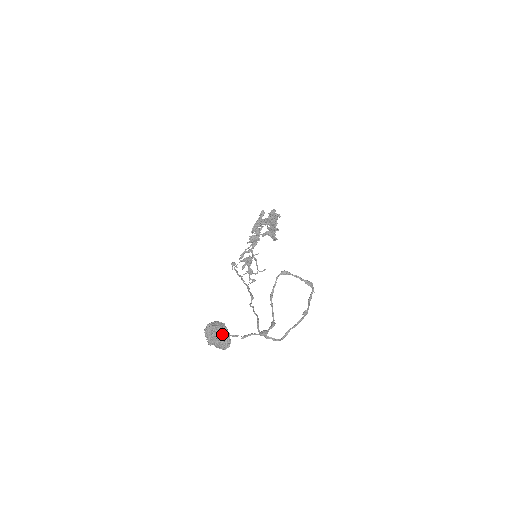
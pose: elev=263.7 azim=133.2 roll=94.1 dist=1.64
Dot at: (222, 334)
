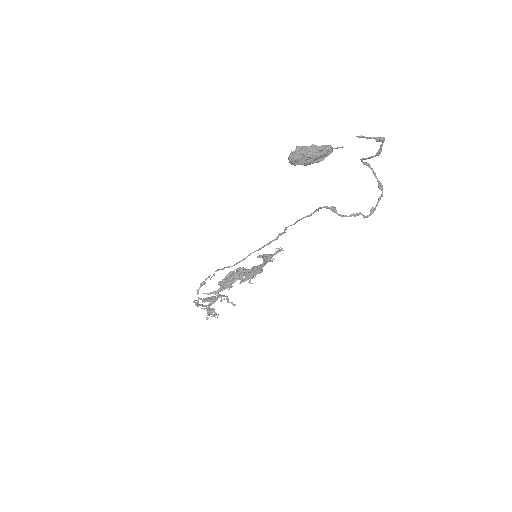
Dot at: occluded
